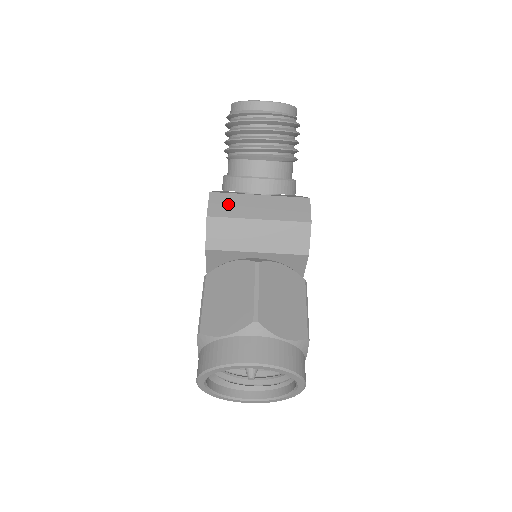
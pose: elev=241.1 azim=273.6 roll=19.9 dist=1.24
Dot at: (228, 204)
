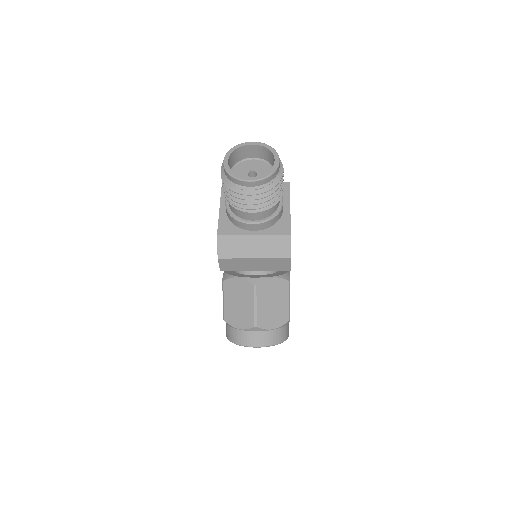
Dot at: (231, 246)
